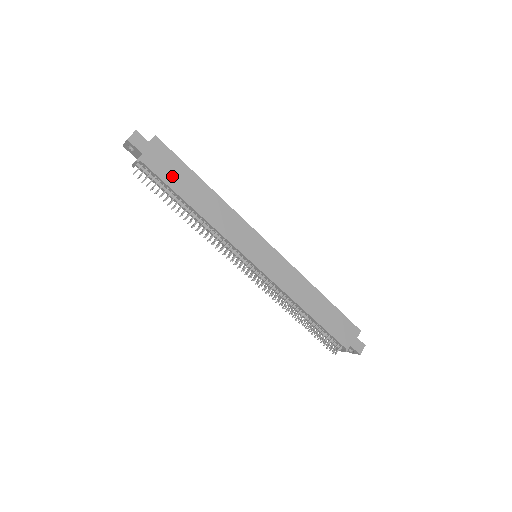
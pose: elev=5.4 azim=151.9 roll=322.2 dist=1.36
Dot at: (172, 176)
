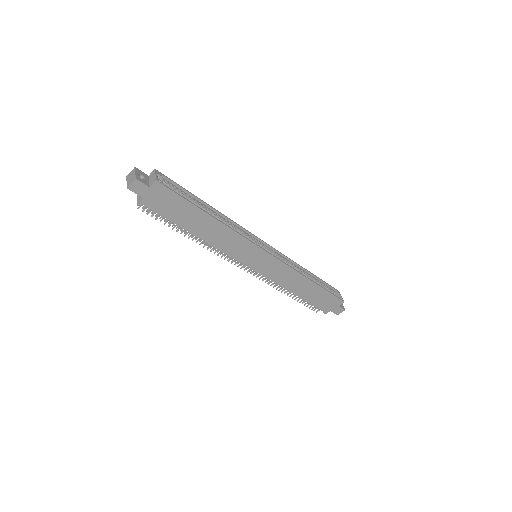
Dot at: (174, 213)
